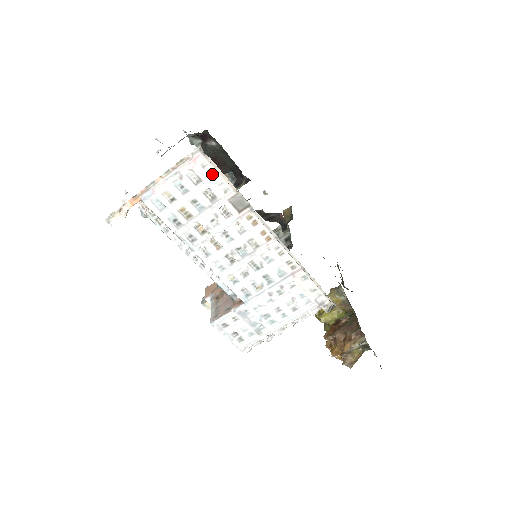
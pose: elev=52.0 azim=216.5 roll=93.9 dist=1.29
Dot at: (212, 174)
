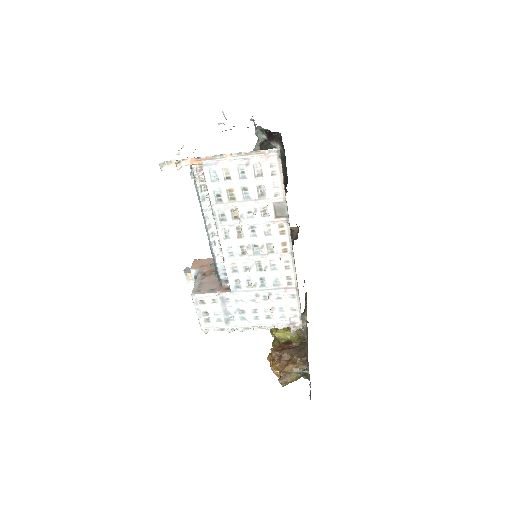
Dot at: (274, 176)
